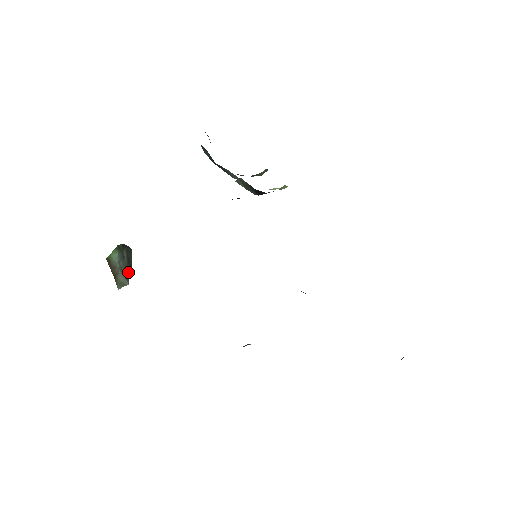
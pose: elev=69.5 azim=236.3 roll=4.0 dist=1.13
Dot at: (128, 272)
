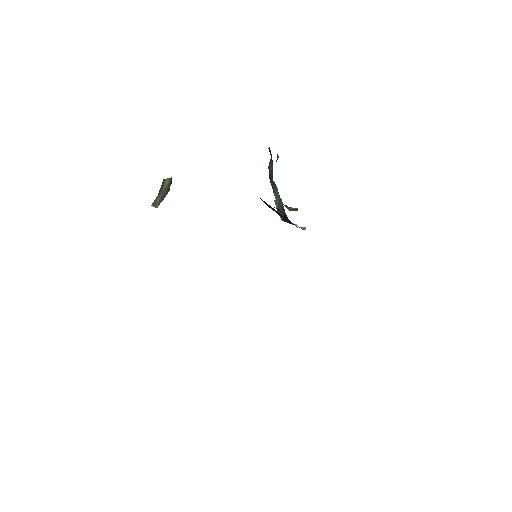
Dot at: occluded
